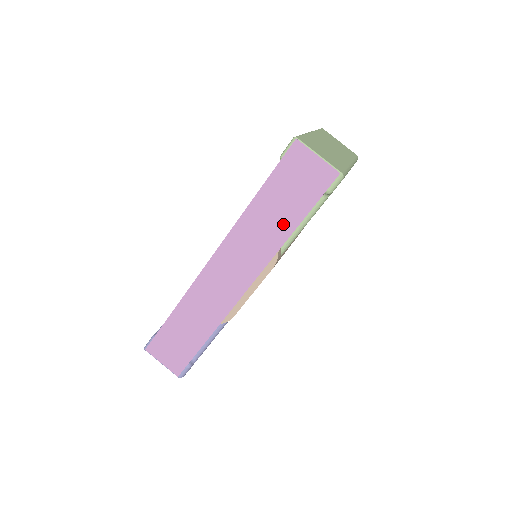
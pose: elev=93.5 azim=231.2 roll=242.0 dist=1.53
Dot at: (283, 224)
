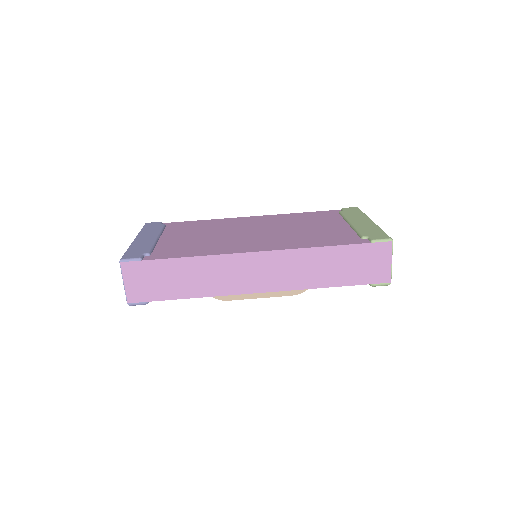
Dot at: (329, 277)
